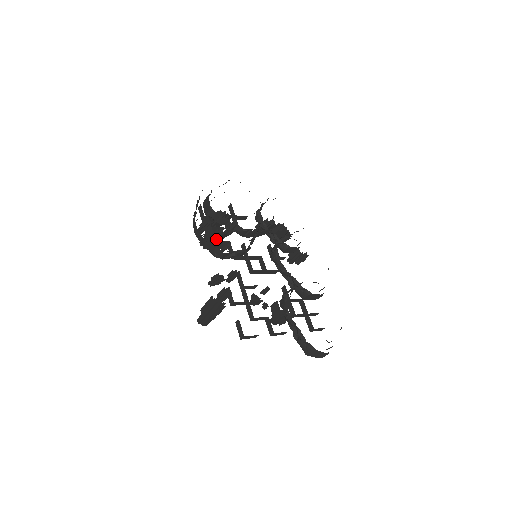
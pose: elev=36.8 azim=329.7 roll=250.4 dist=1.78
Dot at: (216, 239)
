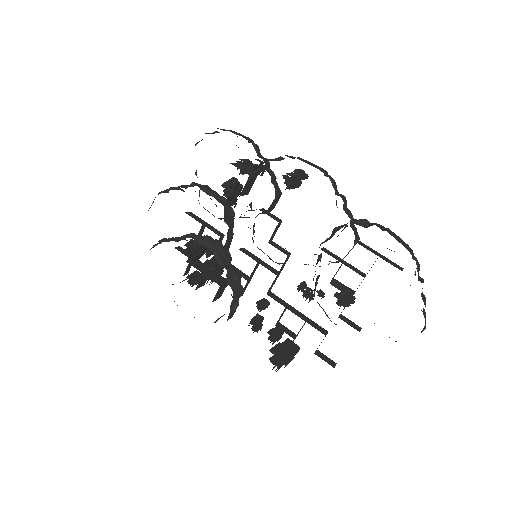
Dot at: occluded
